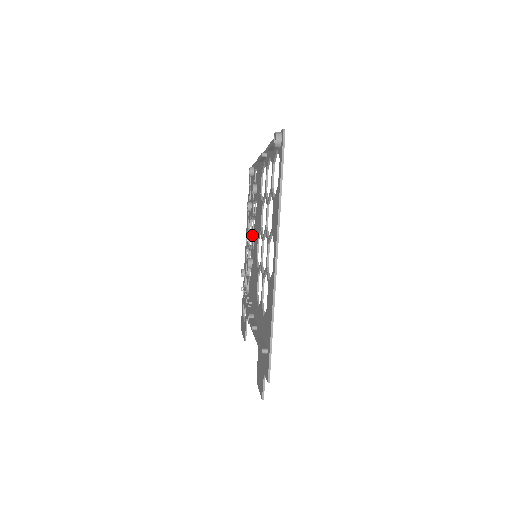
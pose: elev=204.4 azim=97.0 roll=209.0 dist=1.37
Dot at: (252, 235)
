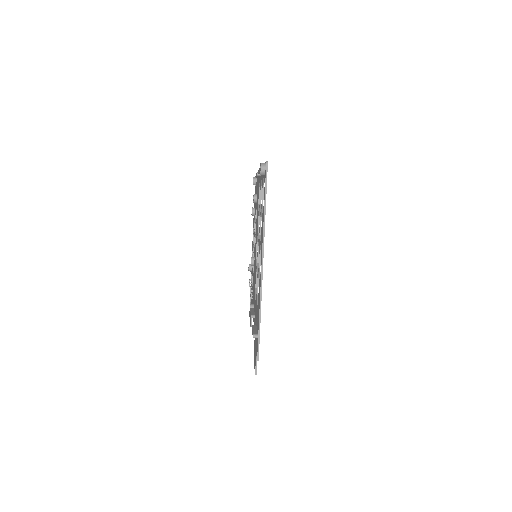
Dot at: occluded
